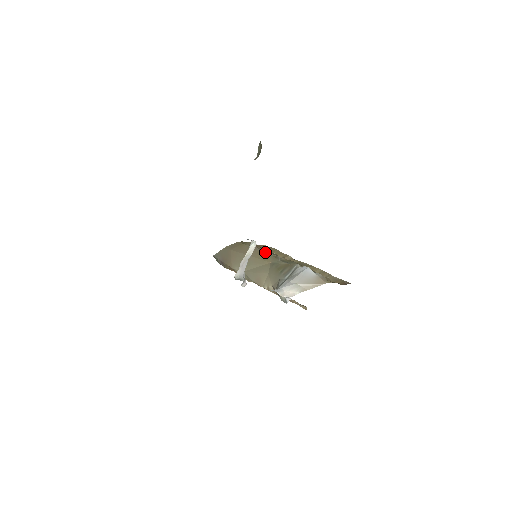
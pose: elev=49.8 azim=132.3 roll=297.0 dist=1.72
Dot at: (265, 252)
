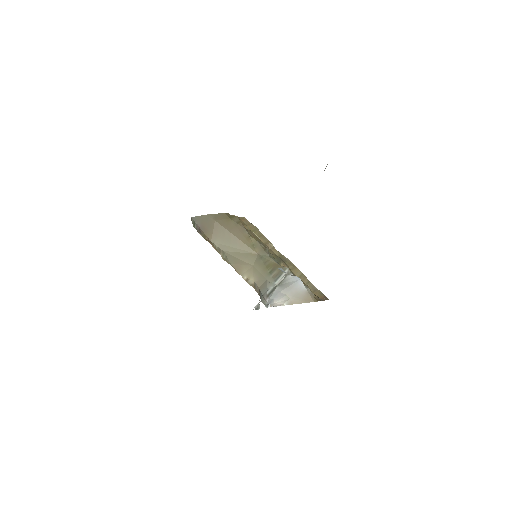
Dot at: (254, 238)
